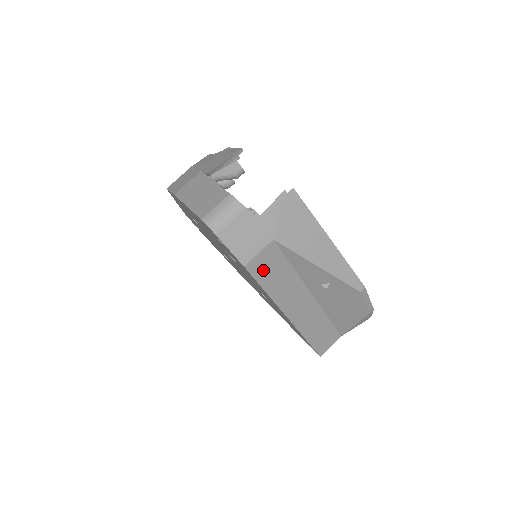
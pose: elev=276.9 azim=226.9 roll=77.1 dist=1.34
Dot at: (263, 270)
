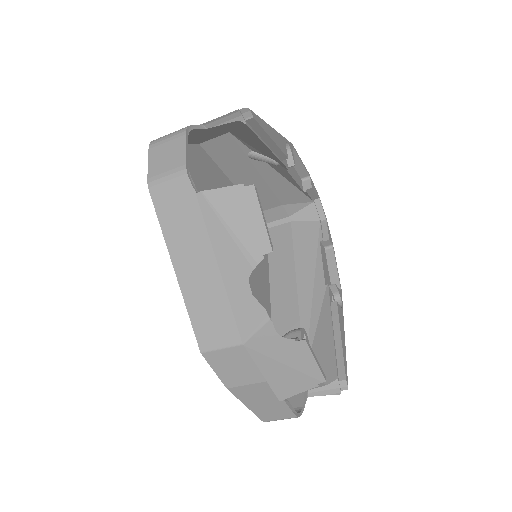
Dot at: occluded
